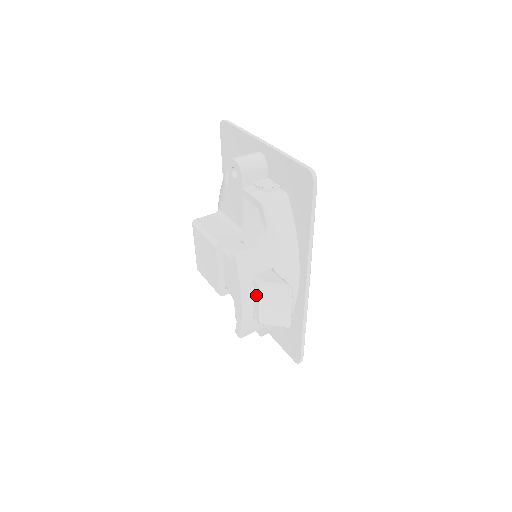
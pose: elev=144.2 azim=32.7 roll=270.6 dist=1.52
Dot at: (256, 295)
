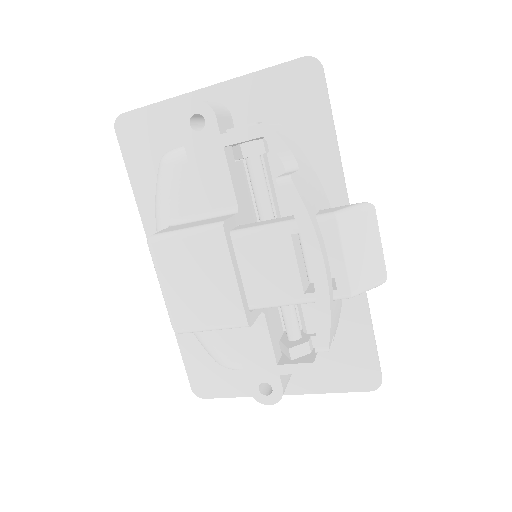
Dot at: (333, 243)
